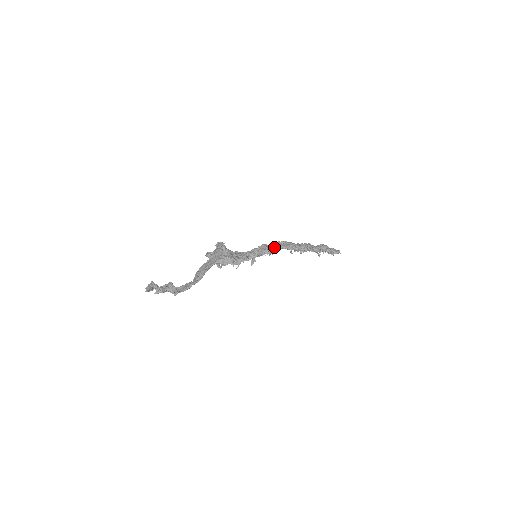
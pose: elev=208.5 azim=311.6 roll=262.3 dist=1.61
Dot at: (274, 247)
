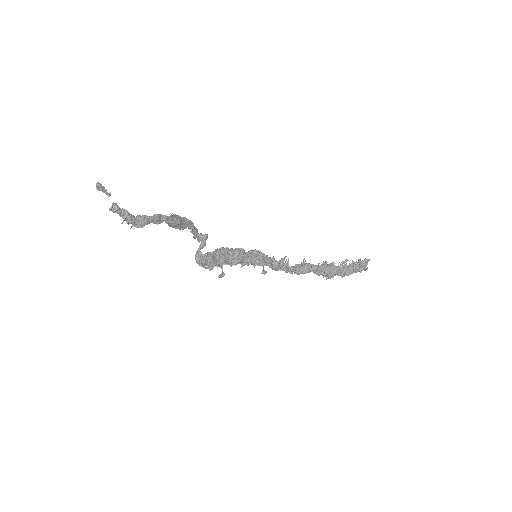
Dot at: occluded
